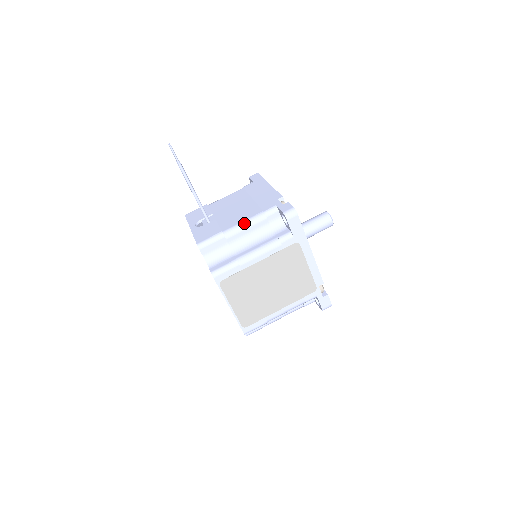
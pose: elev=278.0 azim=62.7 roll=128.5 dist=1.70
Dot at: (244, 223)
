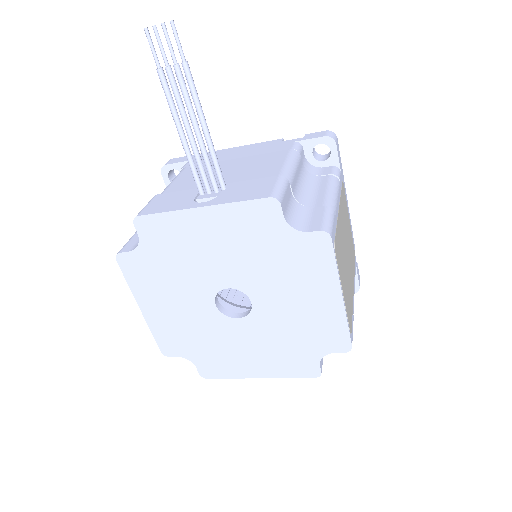
Dot at: (289, 163)
